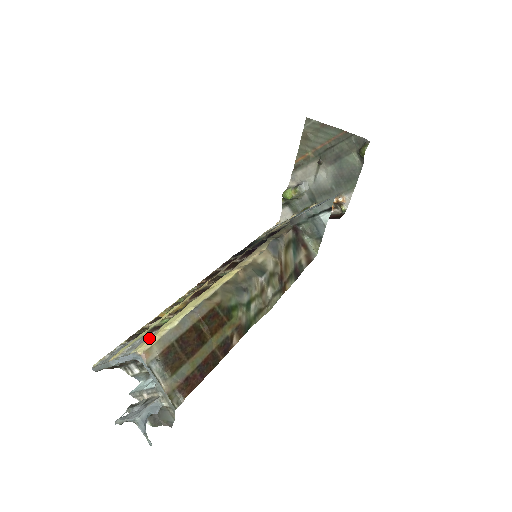
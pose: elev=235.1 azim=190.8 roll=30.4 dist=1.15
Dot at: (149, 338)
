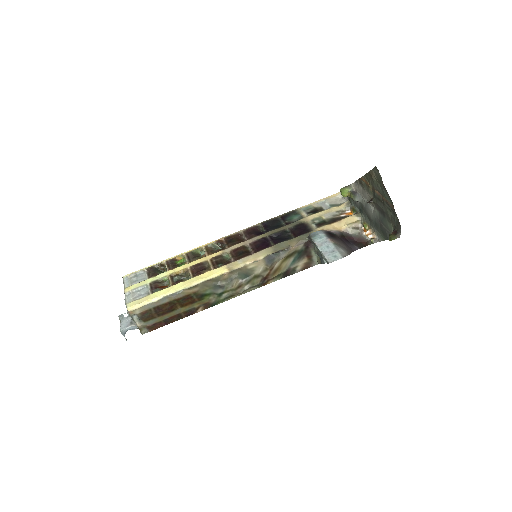
Dot at: (139, 300)
